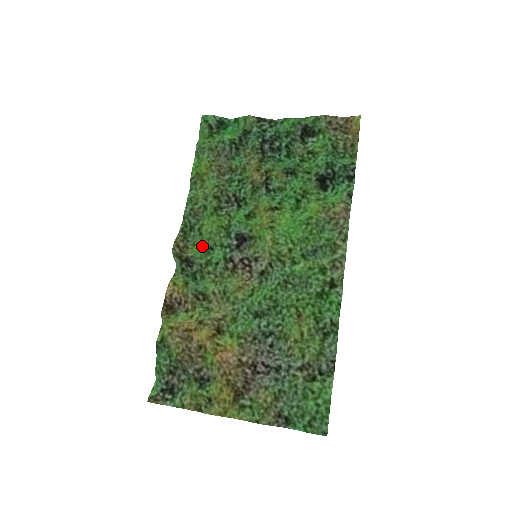
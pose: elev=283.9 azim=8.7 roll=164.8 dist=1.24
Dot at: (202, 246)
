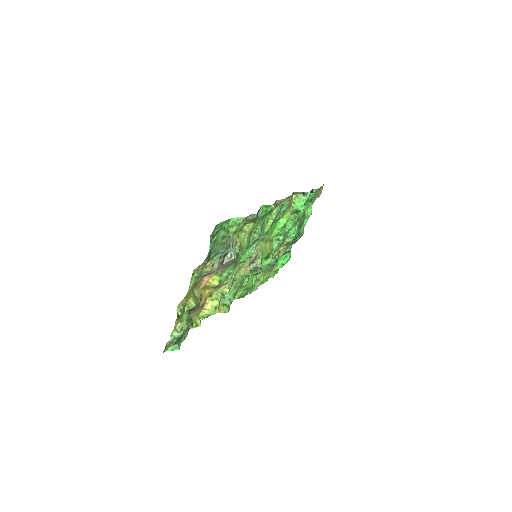
Dot at: (242, 289)
